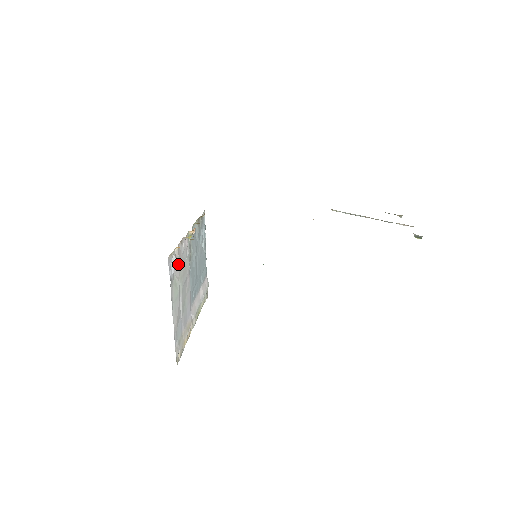
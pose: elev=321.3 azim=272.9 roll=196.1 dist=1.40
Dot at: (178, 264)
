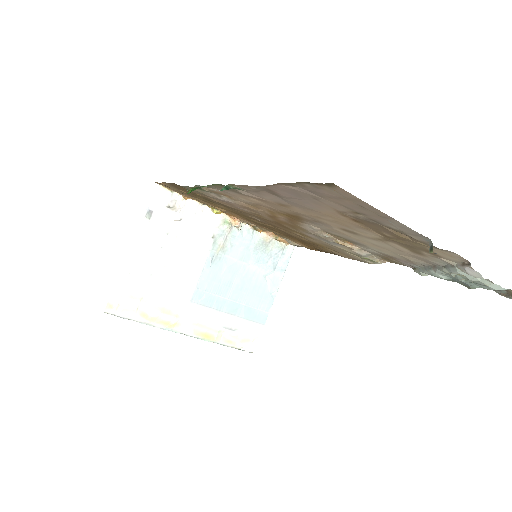
Dot at: (176, 215)
